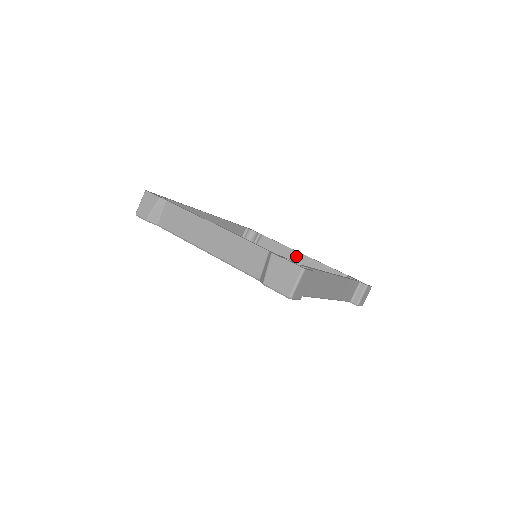
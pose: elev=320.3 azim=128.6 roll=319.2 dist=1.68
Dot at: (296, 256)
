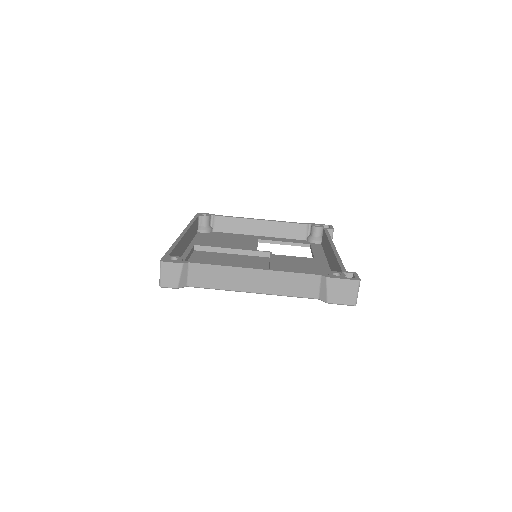
Dot at: (258, 224)
